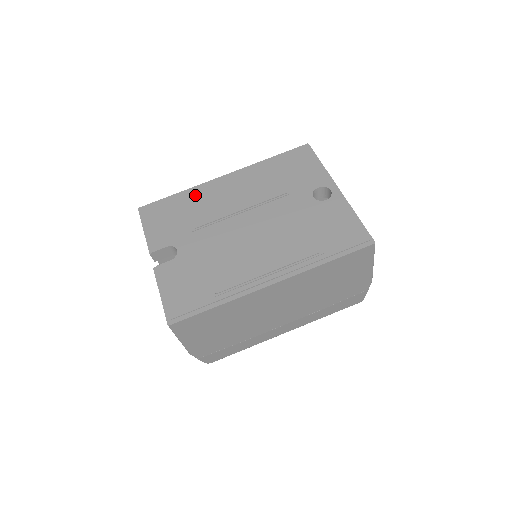
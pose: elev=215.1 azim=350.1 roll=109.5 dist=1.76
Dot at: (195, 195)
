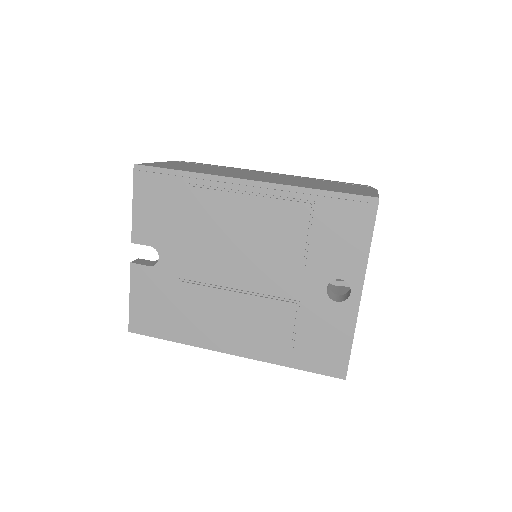
Dot at: (202, 194)
